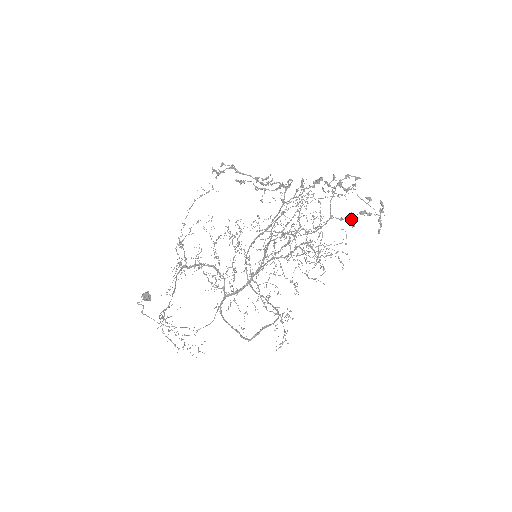
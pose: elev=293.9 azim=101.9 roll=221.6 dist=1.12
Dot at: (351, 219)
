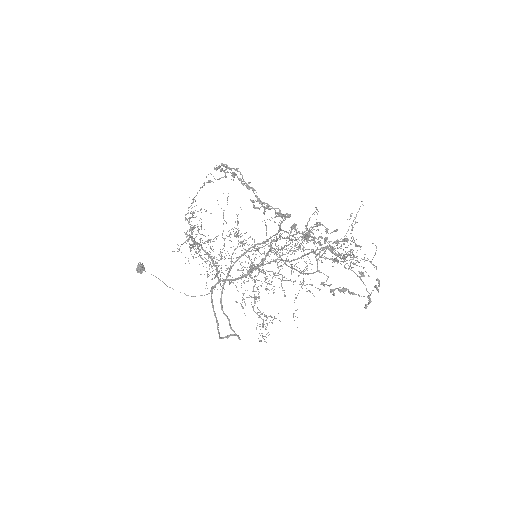
Dot at: (330, 290)
